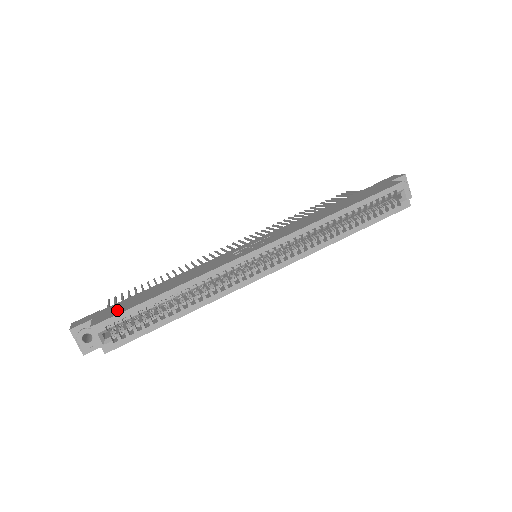
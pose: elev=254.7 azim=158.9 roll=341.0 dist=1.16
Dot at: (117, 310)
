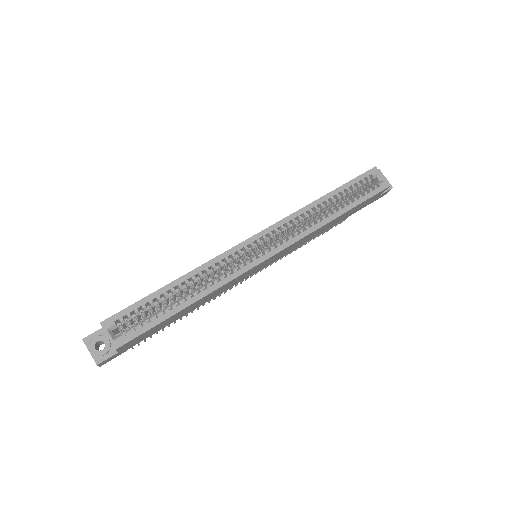
Dot at: occluded
